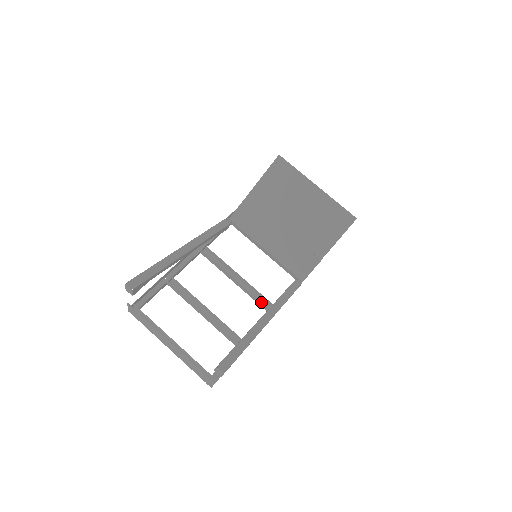
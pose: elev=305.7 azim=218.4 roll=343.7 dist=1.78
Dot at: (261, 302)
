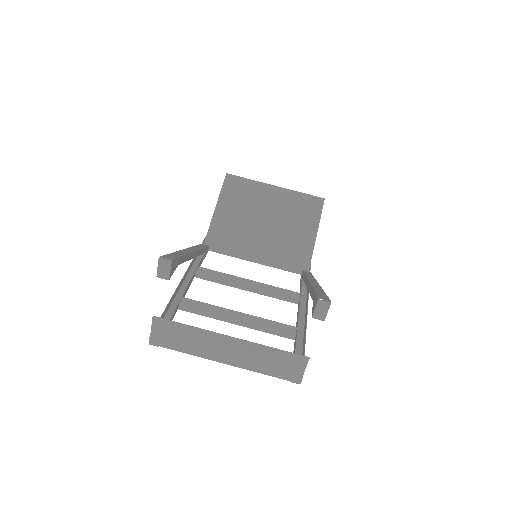
Dot at: (287, 294)
